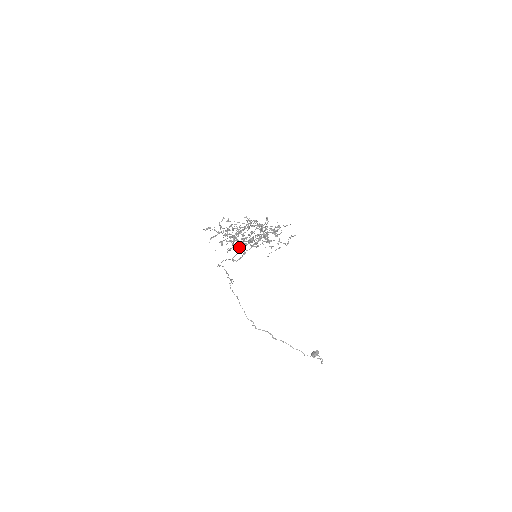
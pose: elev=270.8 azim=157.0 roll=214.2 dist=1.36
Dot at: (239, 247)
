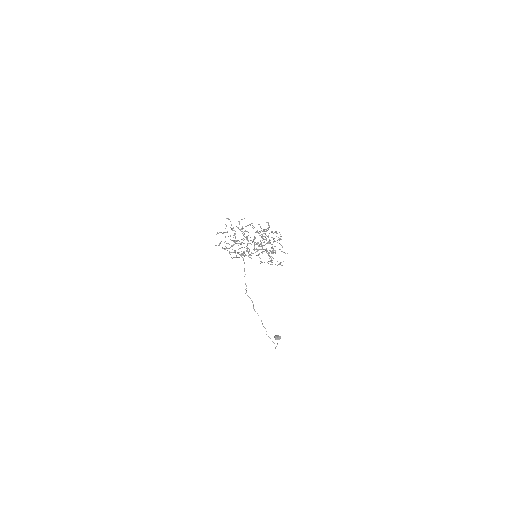
Dot at: occluded
